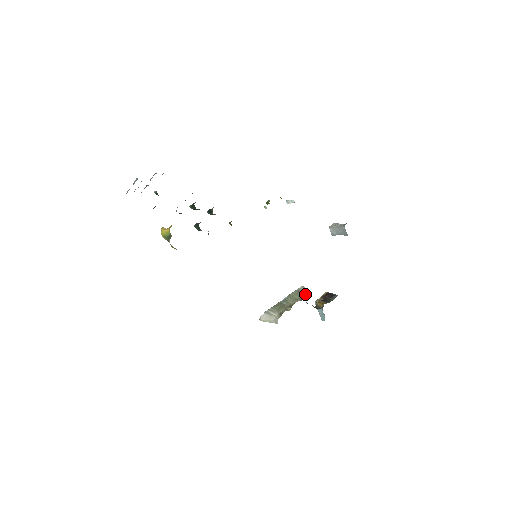
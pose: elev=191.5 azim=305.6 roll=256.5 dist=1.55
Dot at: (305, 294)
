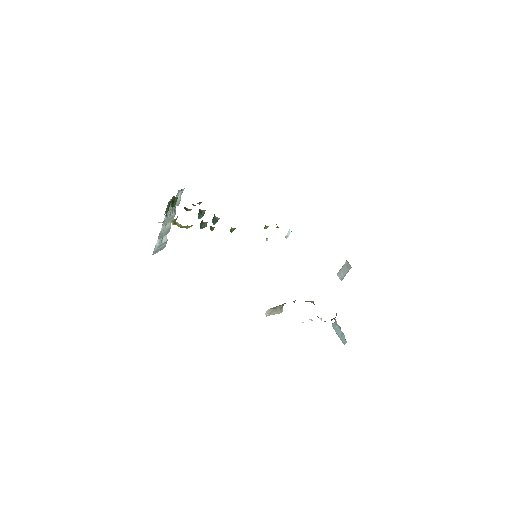
Dot at: occluded
